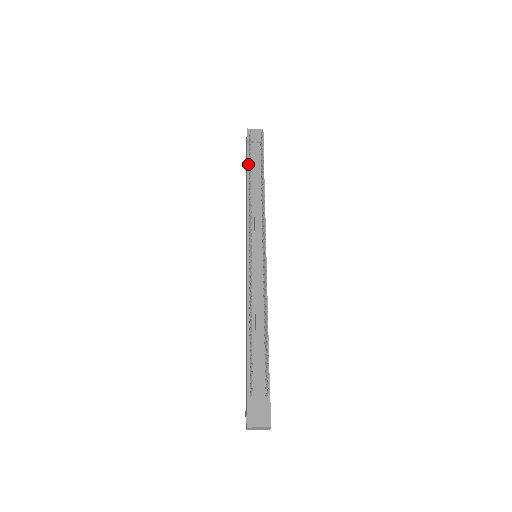
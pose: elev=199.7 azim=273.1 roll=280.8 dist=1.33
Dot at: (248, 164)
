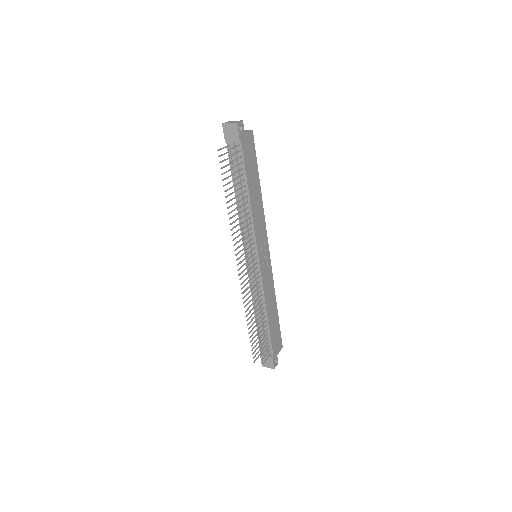
Dot at: (232, 170)
